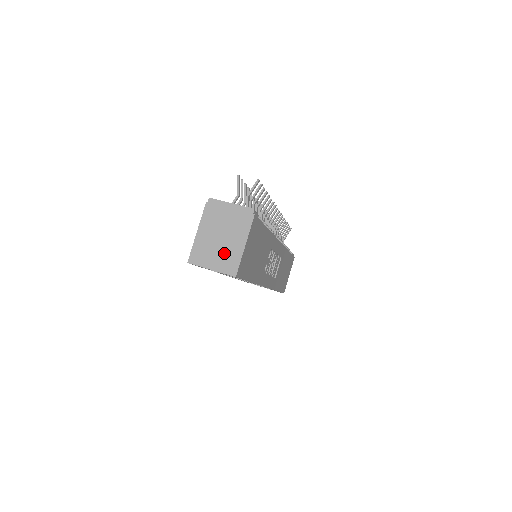
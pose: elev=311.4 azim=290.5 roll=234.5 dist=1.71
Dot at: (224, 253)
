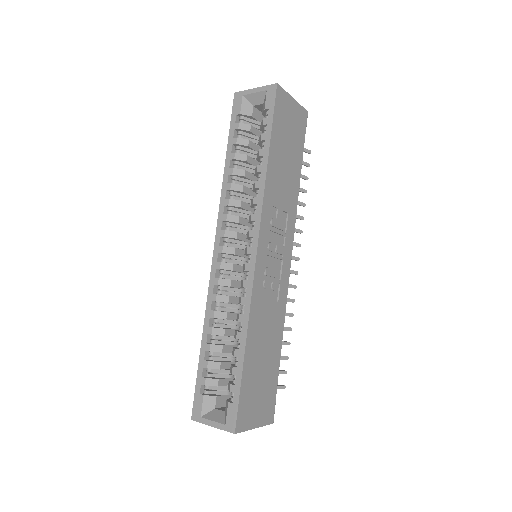
Dot at: occluded
